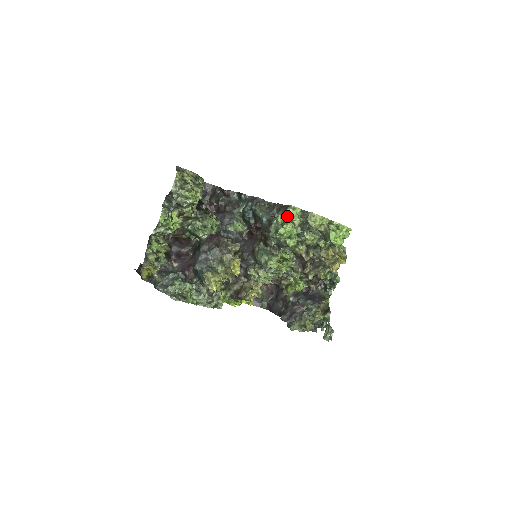
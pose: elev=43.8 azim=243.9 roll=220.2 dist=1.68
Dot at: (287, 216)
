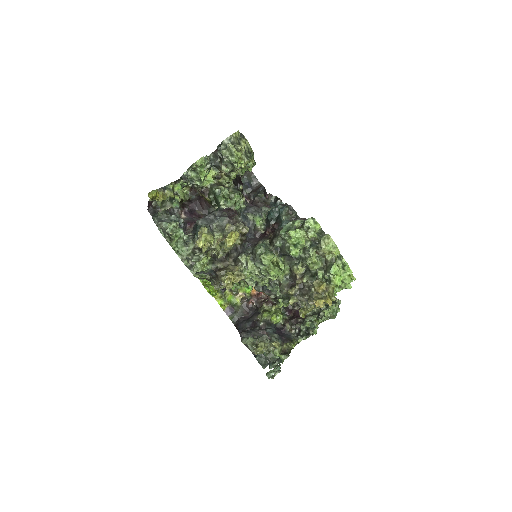
Dot at: (305, 224)
